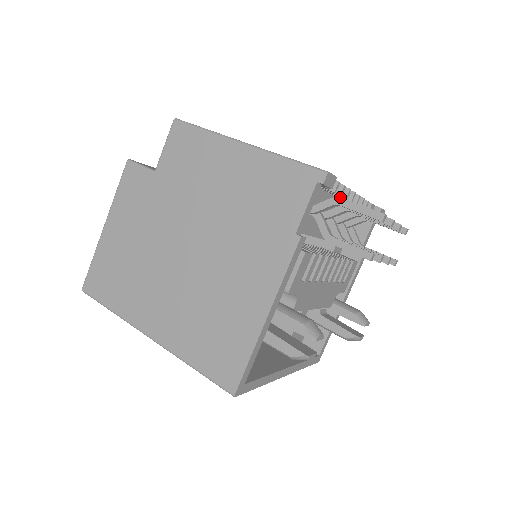
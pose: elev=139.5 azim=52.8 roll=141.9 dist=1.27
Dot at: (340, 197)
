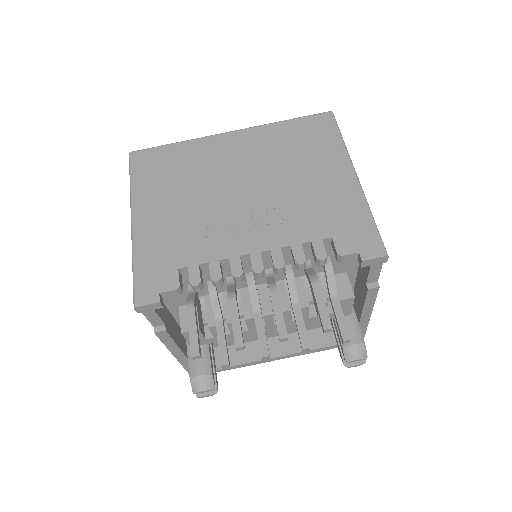
Dot at: (186, 307)
